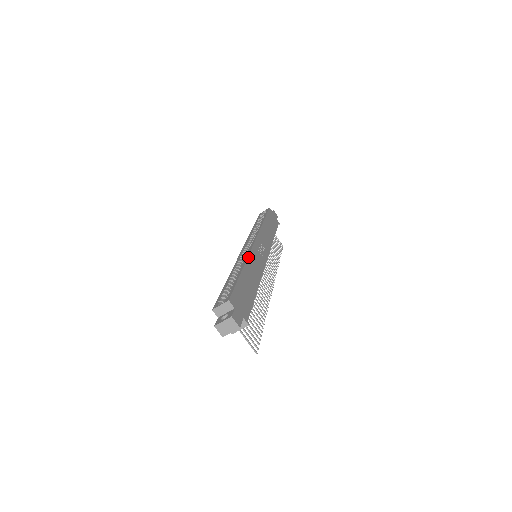
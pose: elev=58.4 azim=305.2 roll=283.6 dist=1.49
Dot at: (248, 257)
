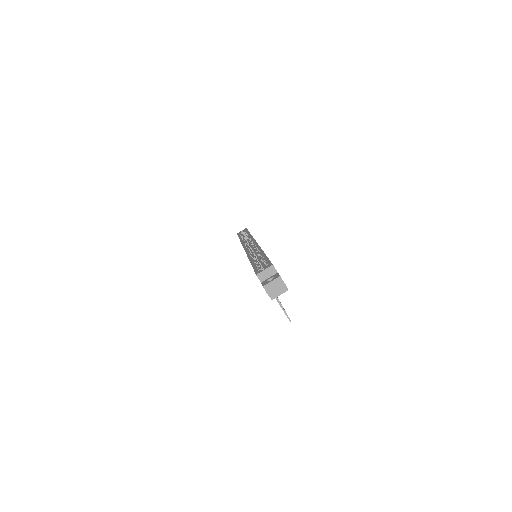
Dot at: occluded
